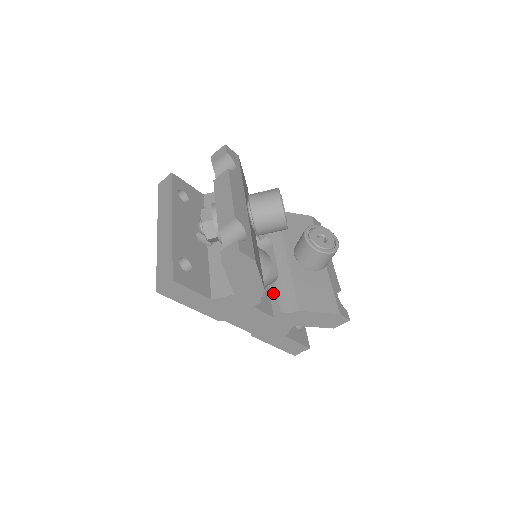
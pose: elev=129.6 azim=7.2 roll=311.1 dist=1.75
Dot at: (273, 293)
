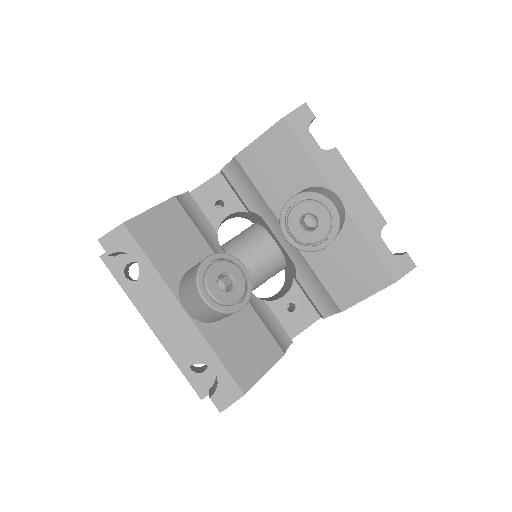
Dot at: (303, 291)
